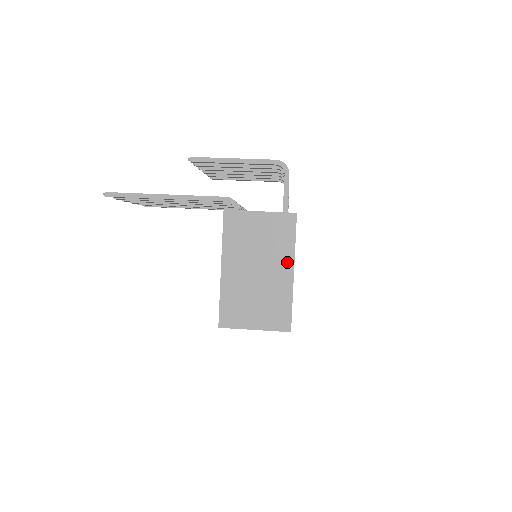
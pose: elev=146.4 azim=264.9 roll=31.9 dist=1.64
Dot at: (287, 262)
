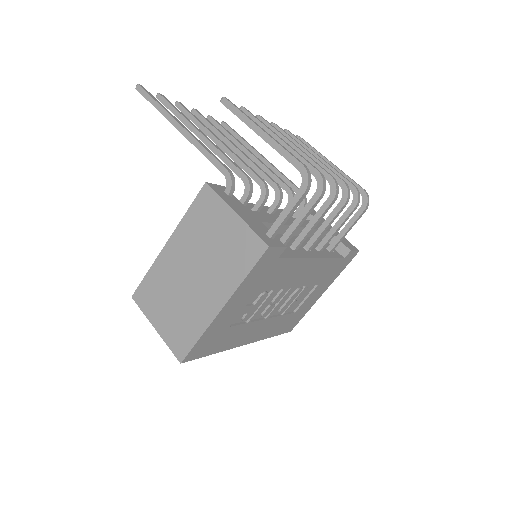
Dot at: (223, 291)
